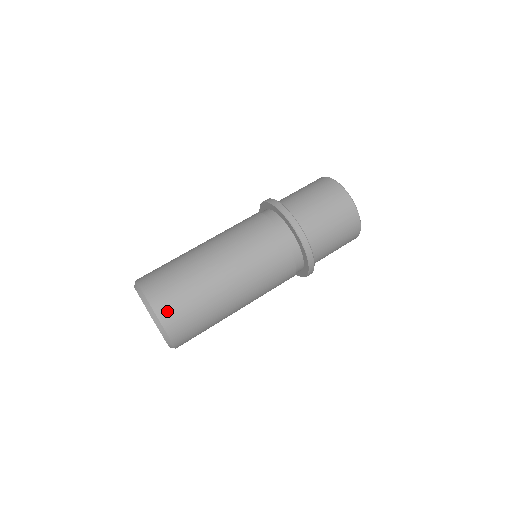
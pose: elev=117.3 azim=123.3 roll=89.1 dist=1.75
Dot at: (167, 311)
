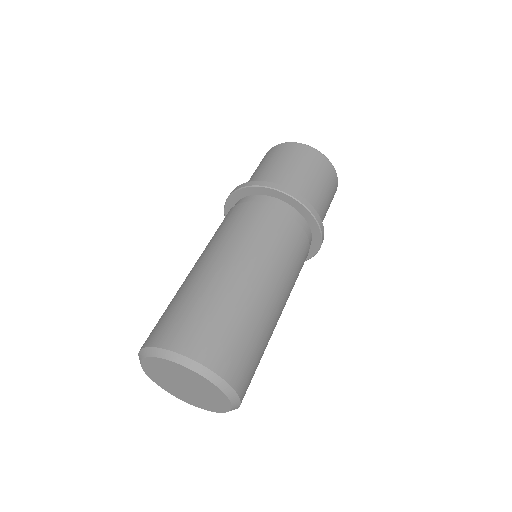
Dot at: (179, 337)
